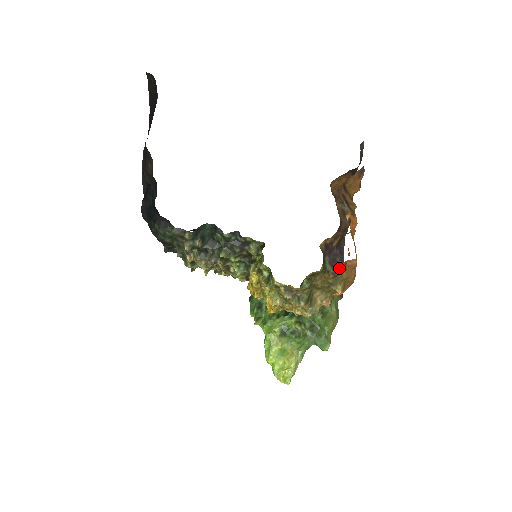
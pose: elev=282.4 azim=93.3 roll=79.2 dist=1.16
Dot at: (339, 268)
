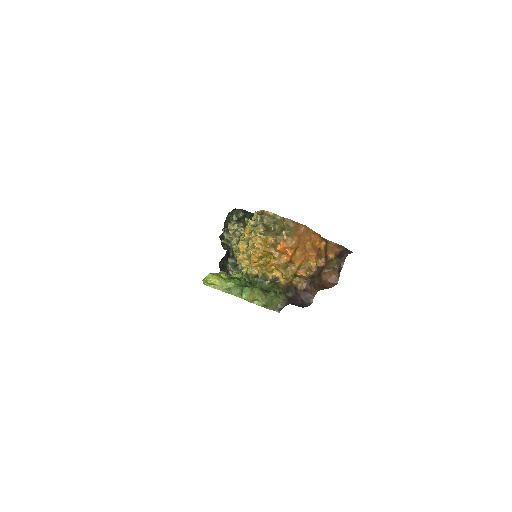
Dot at: (293, 302)
